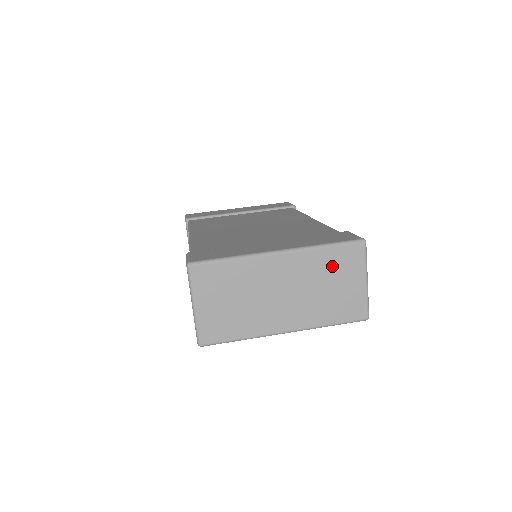
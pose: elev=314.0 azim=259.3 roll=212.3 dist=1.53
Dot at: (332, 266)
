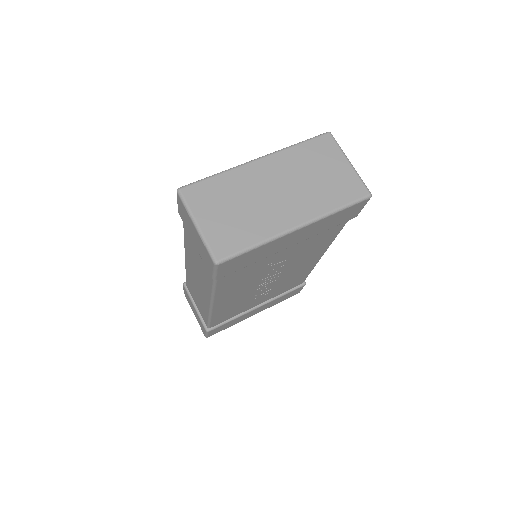
Dot at: (311, 158)
